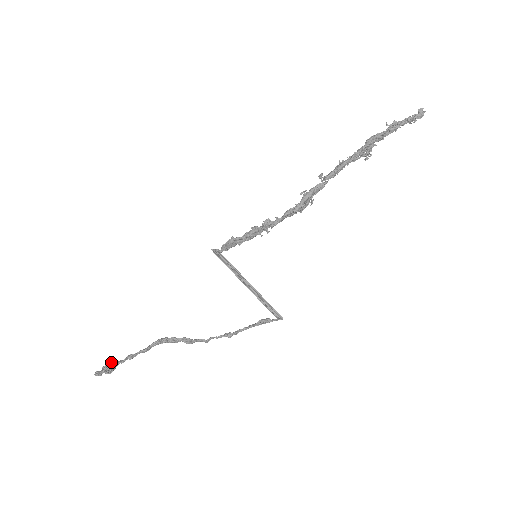
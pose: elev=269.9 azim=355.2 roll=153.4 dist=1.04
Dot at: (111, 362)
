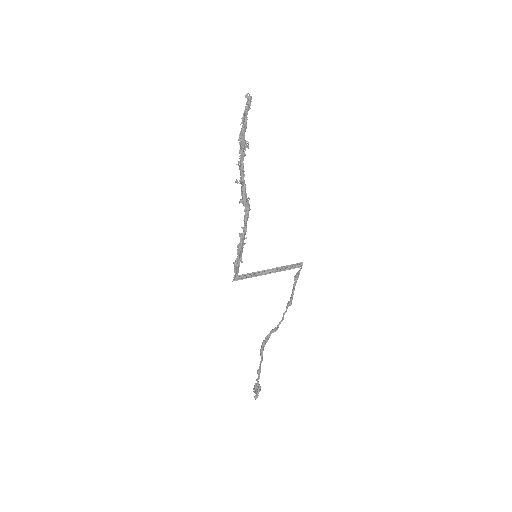
Dot at: (254, 385)
